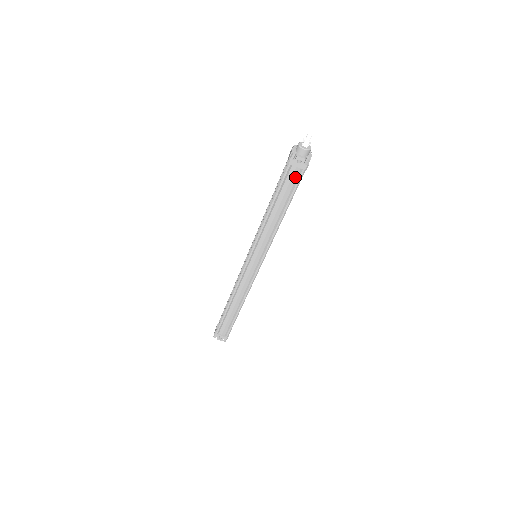
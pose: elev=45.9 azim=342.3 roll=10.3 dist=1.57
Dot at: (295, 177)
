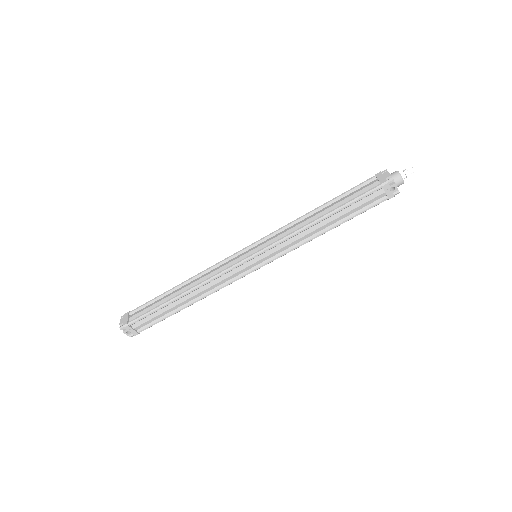
Dot at: (373, 200)
